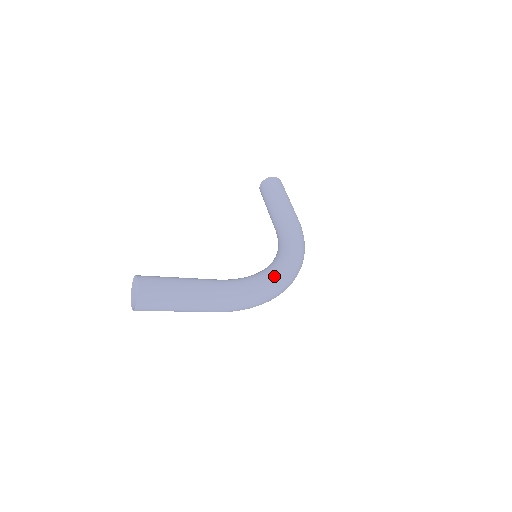
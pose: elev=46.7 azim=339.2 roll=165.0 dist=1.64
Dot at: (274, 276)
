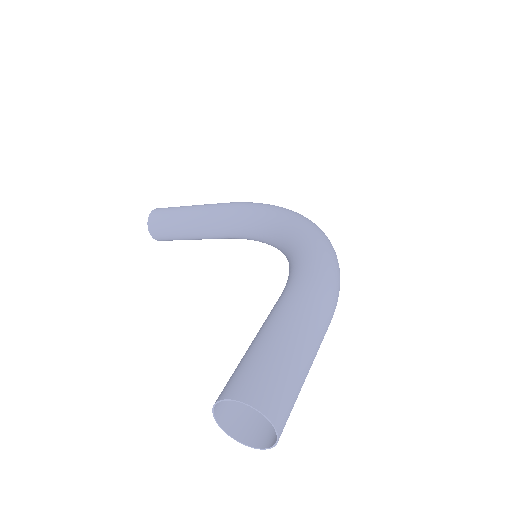
Dot at: (307, 233)
